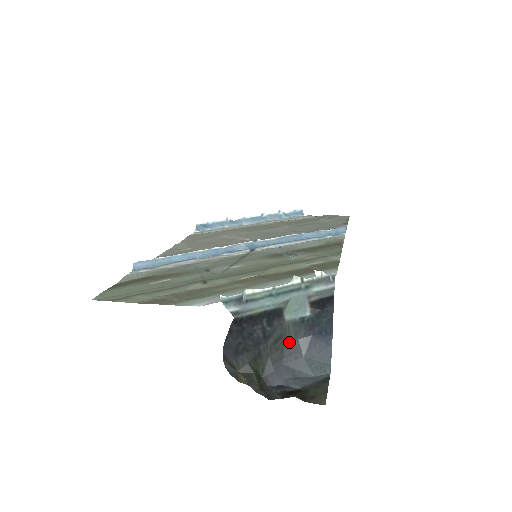
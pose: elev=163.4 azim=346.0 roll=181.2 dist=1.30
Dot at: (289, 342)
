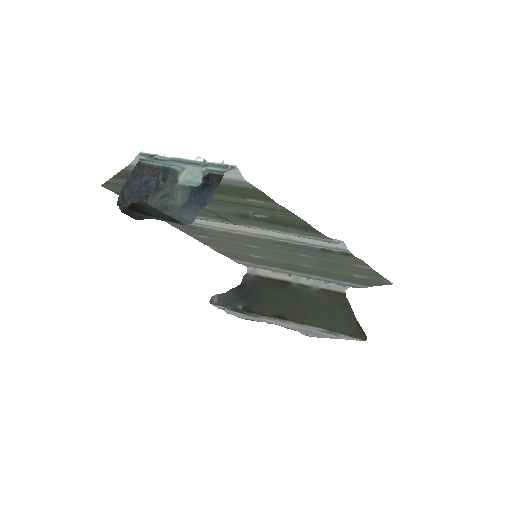
Dot at: (174, 203)
